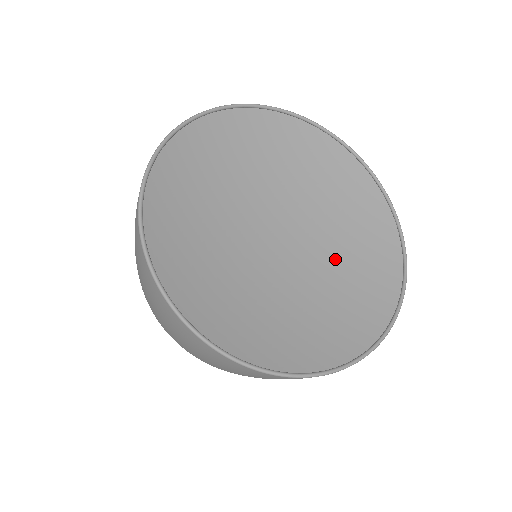
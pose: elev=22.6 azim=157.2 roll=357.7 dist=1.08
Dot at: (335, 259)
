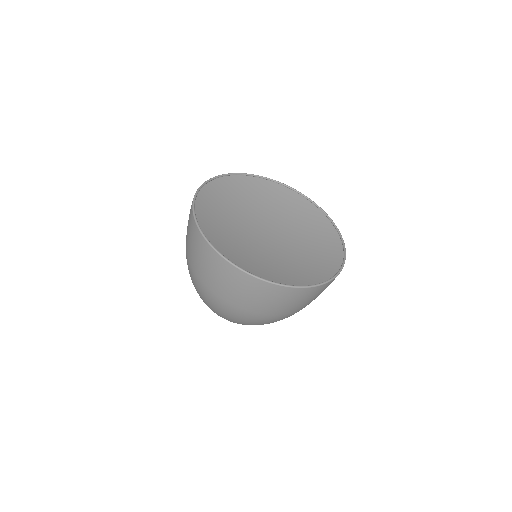
Dot at: (291, 257)
